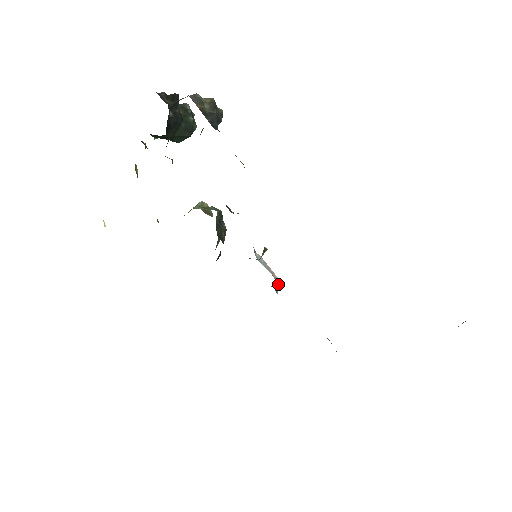
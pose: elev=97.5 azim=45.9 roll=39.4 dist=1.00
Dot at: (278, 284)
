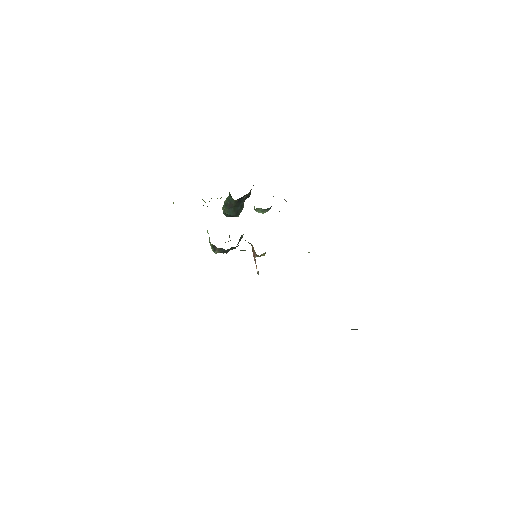
Dot at: occluded
